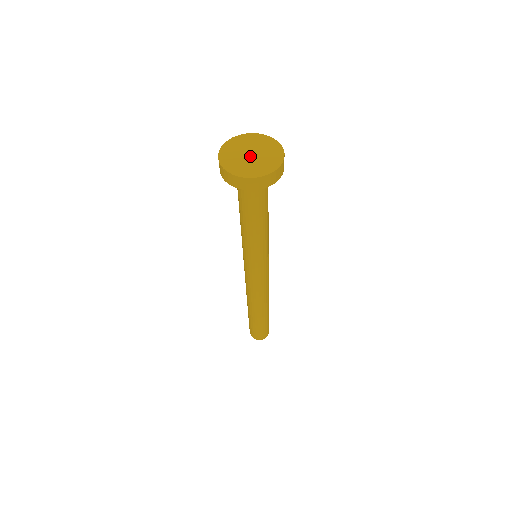
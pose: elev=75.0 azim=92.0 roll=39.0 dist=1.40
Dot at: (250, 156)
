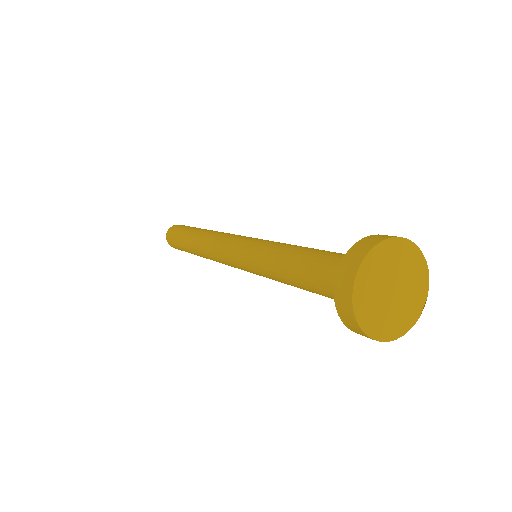
Dot at: (390, 292)
